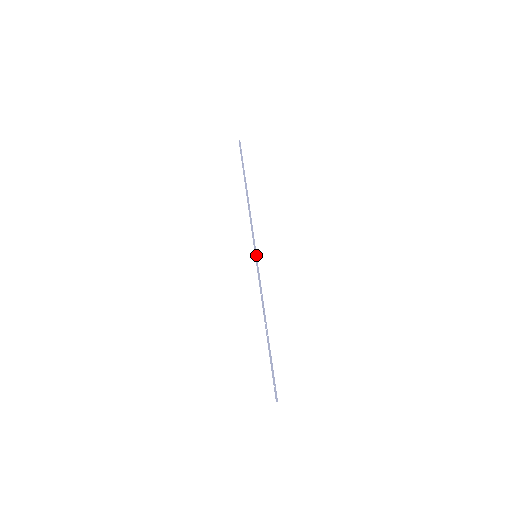
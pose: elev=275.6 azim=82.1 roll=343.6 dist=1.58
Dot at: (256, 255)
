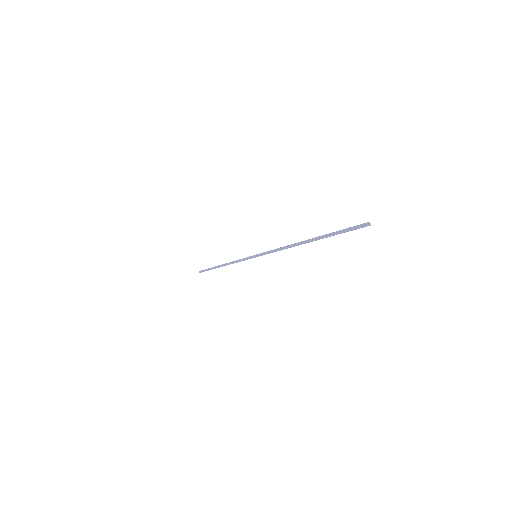
Dot at: occluded
